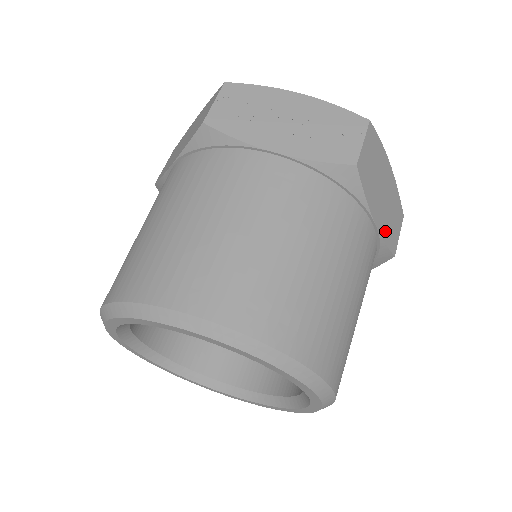
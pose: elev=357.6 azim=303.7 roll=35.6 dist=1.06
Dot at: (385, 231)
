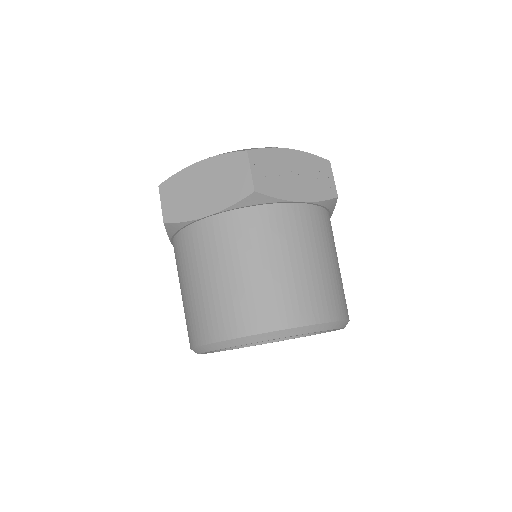
Dot at: occluded
